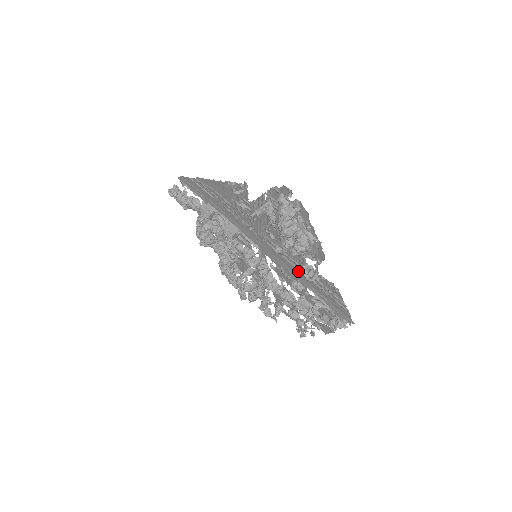
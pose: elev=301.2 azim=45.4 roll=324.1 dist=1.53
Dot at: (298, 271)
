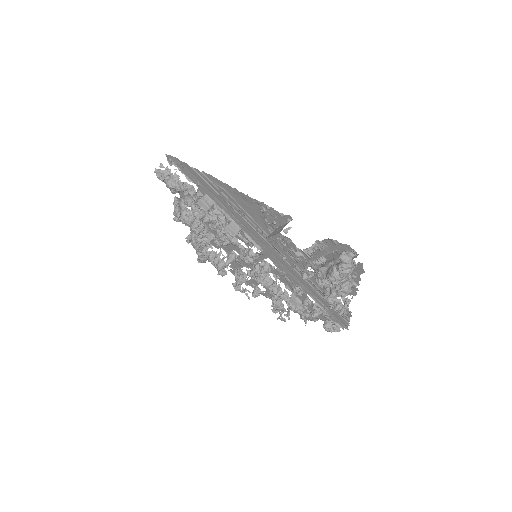
Dot at: (324, 300)
